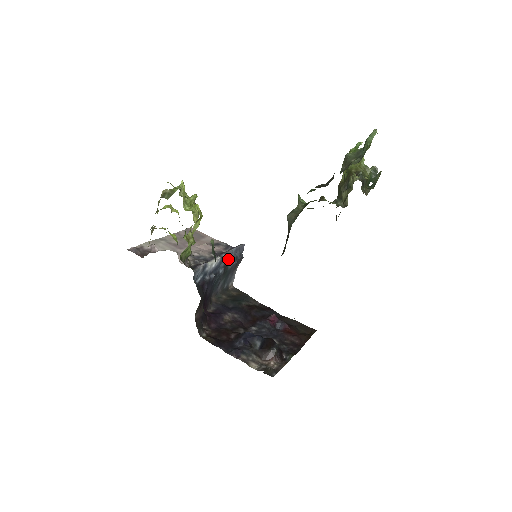
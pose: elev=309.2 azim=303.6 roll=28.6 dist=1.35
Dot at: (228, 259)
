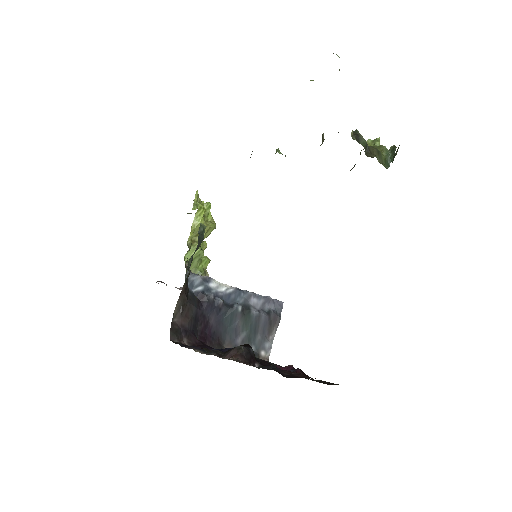
Dot at: (252, 301)
